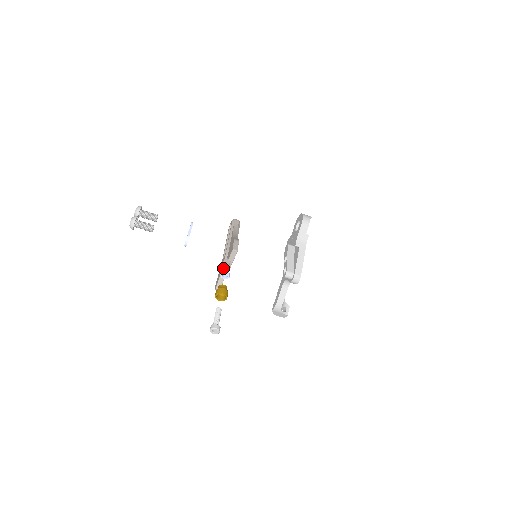
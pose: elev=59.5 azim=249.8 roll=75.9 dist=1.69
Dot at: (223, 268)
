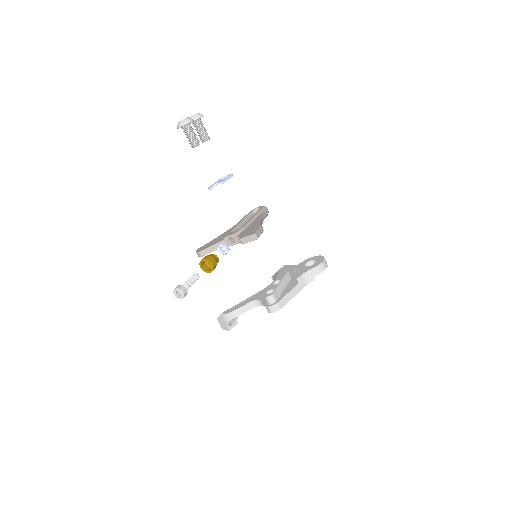
Dot at: (224, 240)
